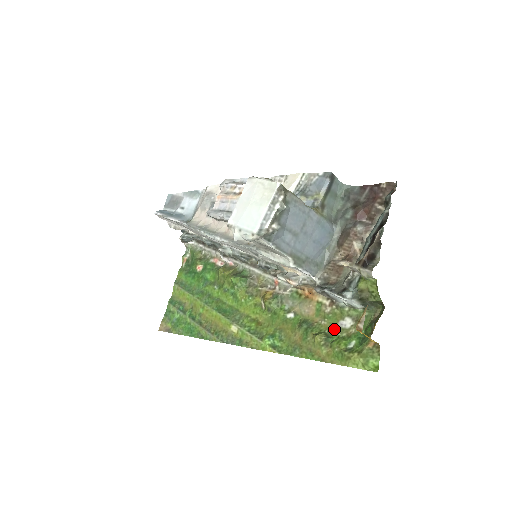
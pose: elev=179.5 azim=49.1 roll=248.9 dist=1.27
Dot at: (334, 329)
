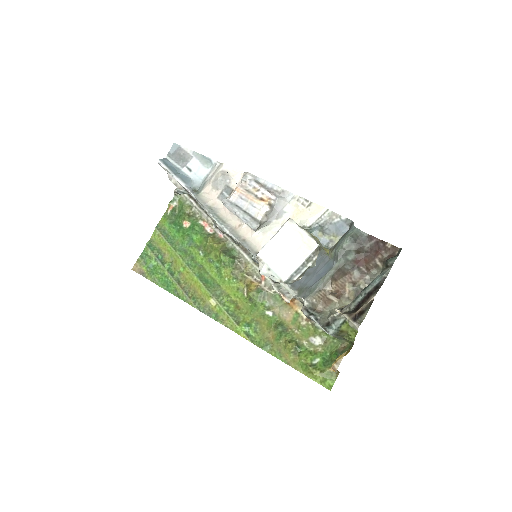
Dot at: (304, 341)
